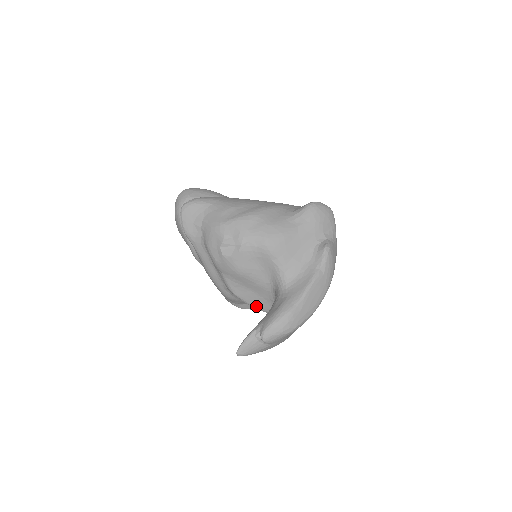
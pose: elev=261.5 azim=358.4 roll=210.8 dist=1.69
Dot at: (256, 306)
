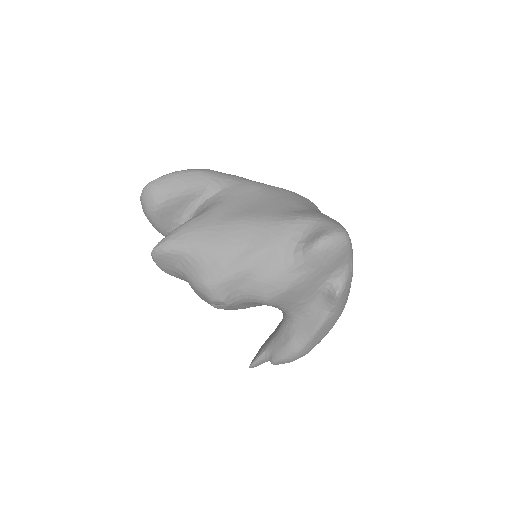
Dot at: occluded
